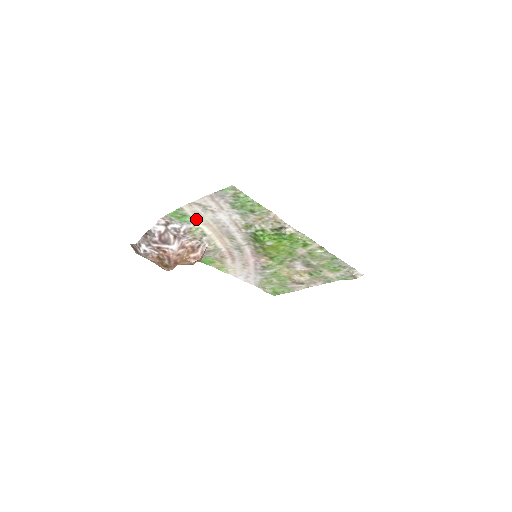
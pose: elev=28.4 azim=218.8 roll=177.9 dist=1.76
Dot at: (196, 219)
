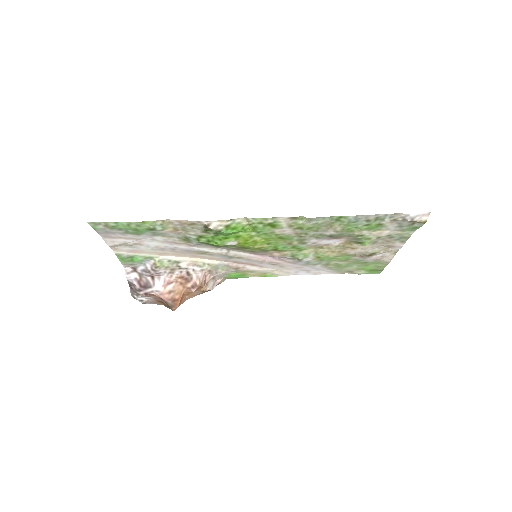
Dot at: (145, 255)
